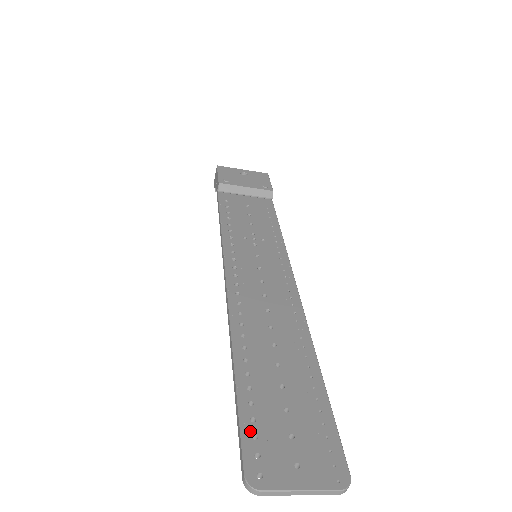
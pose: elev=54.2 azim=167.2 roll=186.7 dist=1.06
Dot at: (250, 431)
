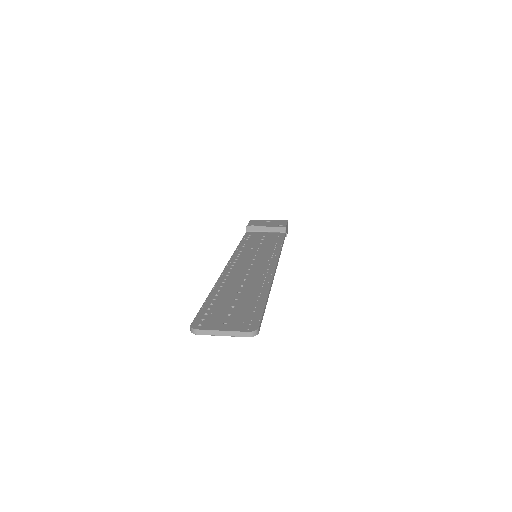
Dot at: (204, 312)
